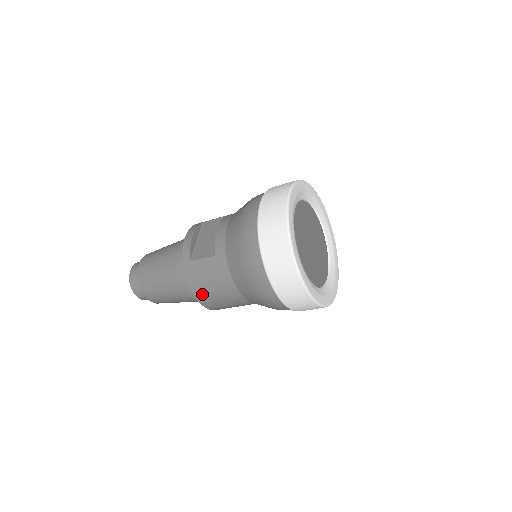
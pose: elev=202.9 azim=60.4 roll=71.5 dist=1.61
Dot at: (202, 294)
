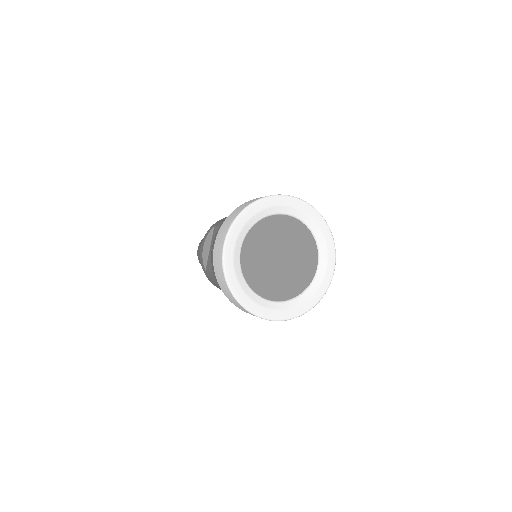
Dot at: occluded
